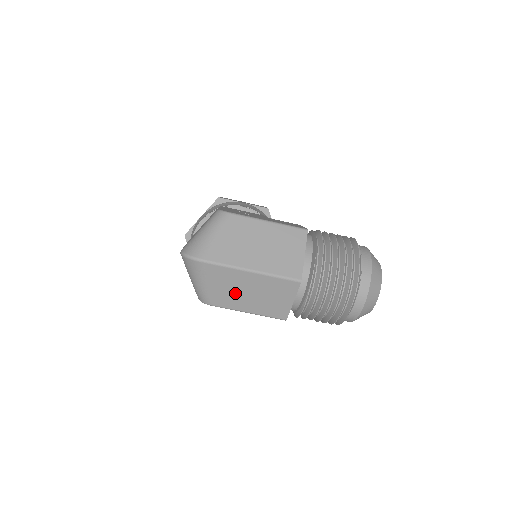
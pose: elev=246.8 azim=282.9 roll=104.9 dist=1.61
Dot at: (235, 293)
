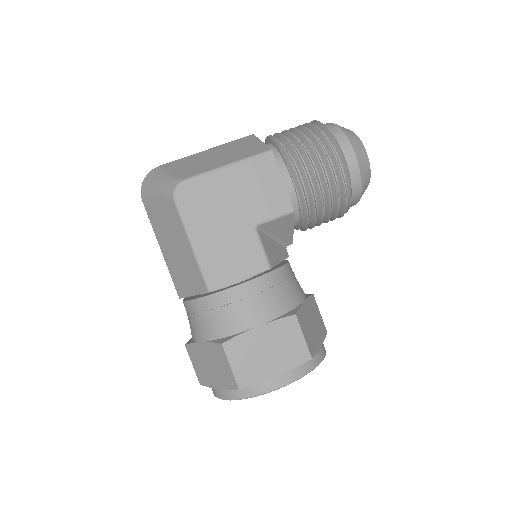
Dot at: (201, 164)
